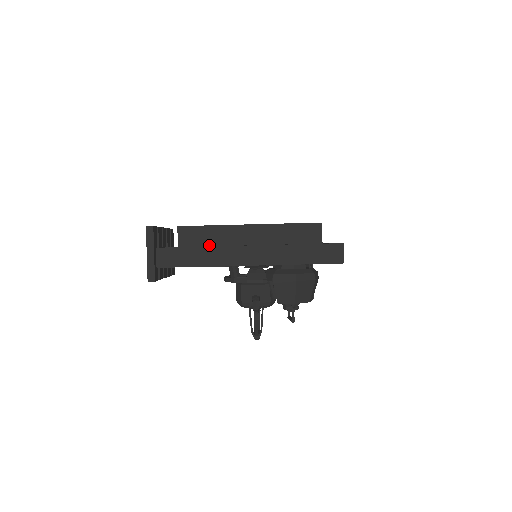
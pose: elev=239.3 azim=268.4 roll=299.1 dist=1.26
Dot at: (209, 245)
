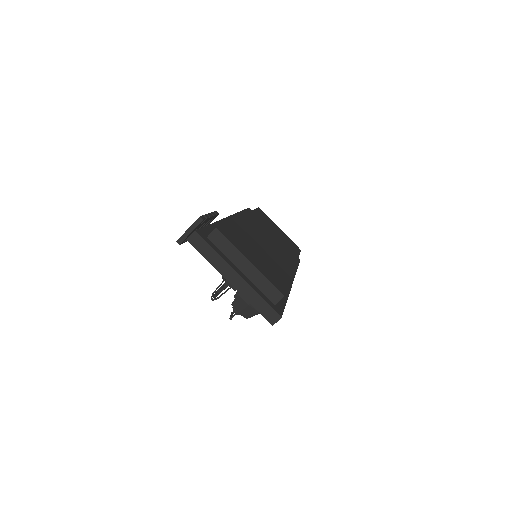
Dot at: (222, 251)
